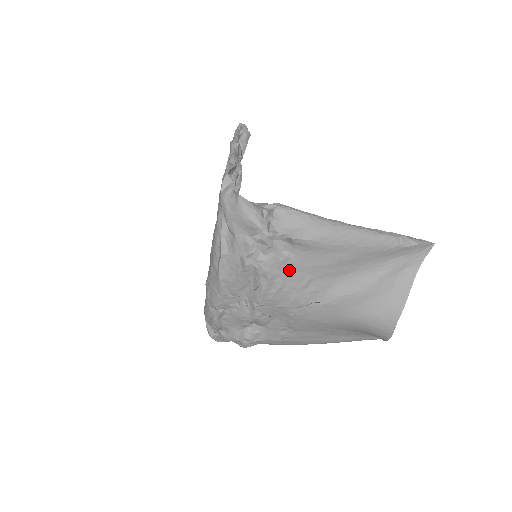
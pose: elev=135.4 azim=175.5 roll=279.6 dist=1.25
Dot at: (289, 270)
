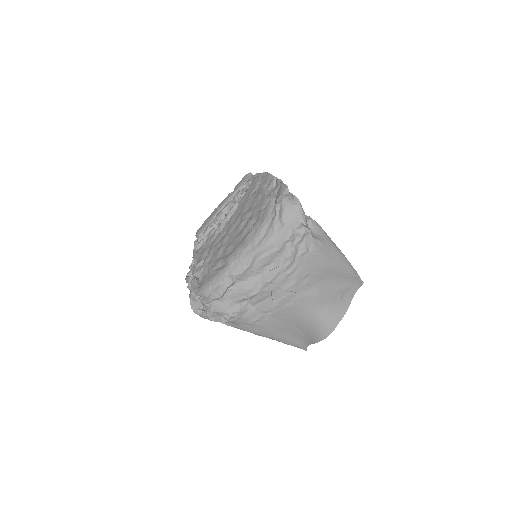
Dot at: (302, 261)
